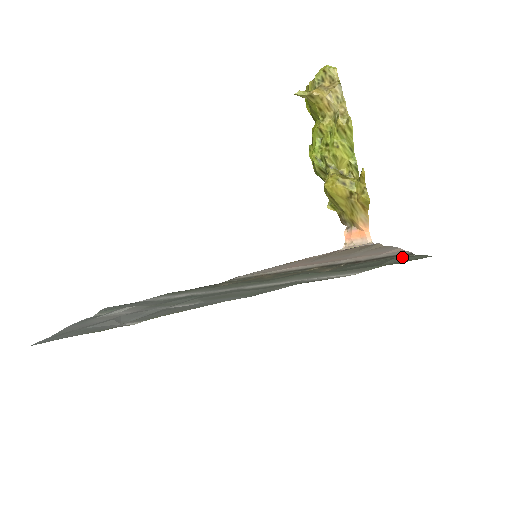
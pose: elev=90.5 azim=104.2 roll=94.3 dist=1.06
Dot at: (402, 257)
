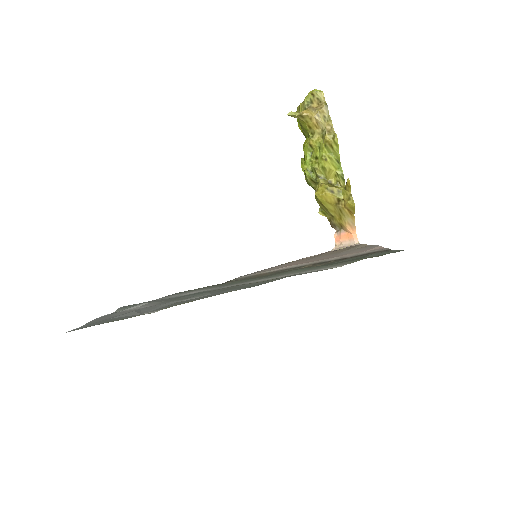
Dot at: (381, 252)
